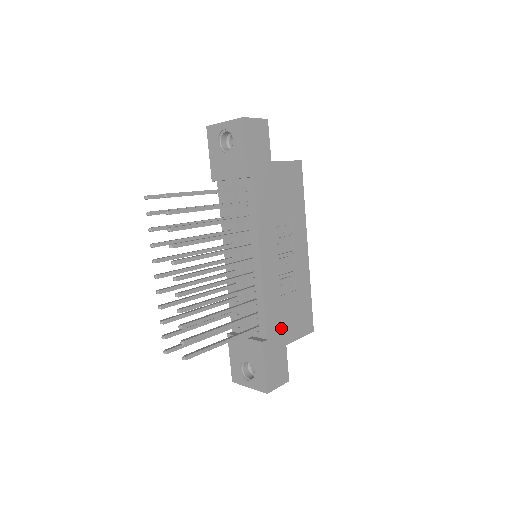
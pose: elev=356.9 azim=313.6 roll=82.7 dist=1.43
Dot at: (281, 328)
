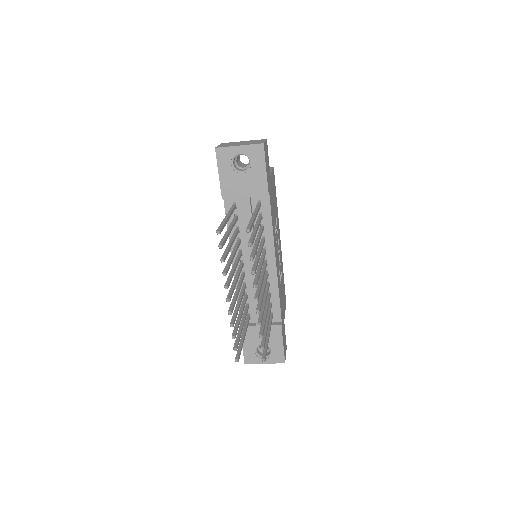
Dot at: (282, 309)
